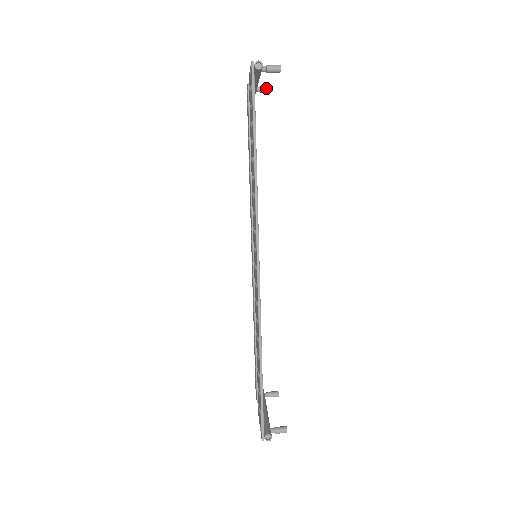
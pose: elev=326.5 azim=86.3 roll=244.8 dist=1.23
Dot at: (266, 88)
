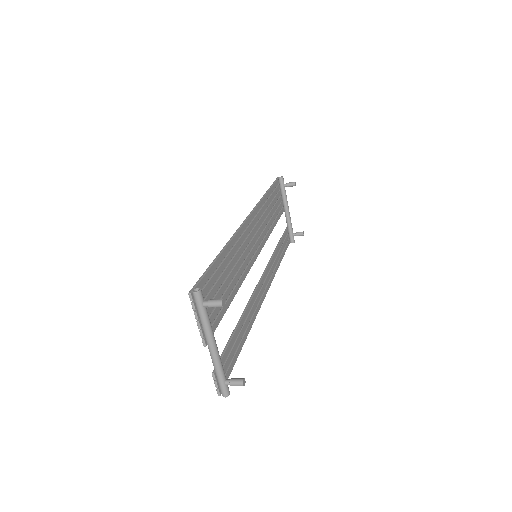
Dot at: (299, 232)
